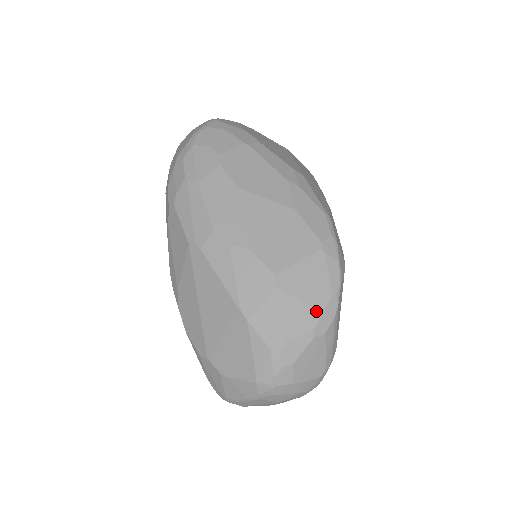
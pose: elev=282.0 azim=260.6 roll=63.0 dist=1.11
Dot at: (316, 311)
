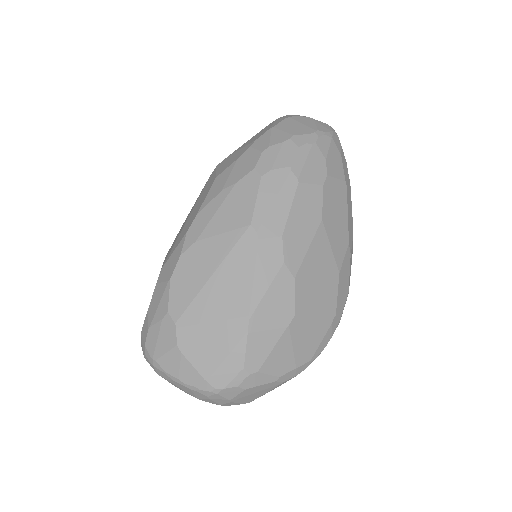
Dot at: (294, 364)
